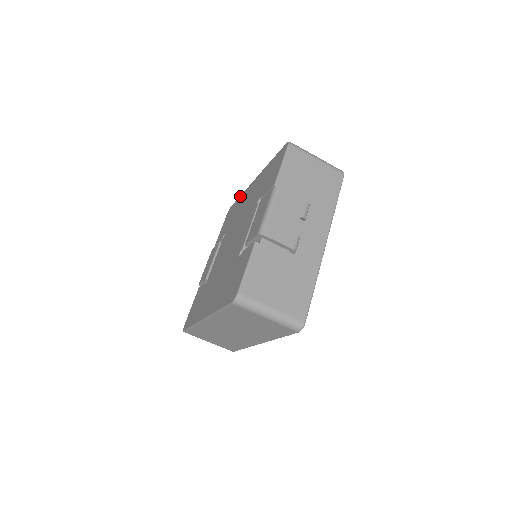
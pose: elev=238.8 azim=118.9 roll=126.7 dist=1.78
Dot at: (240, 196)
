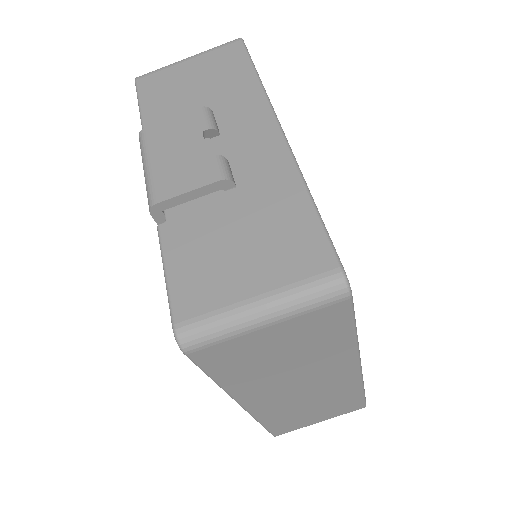
Dot at: occluded
